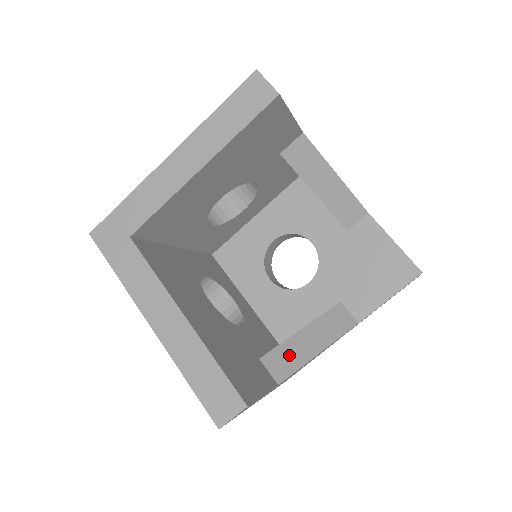
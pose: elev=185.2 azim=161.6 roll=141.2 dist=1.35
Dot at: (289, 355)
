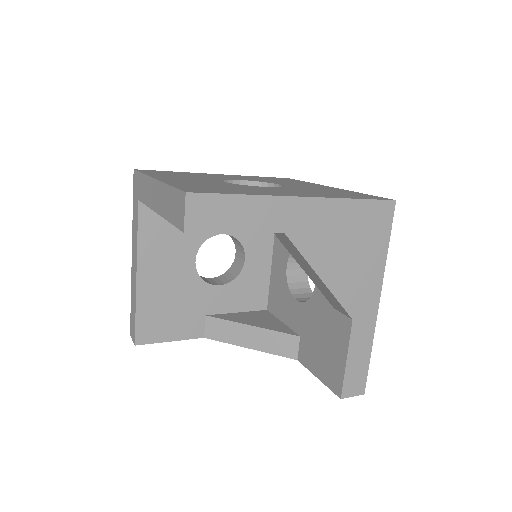
Dot at: (226, 331)
